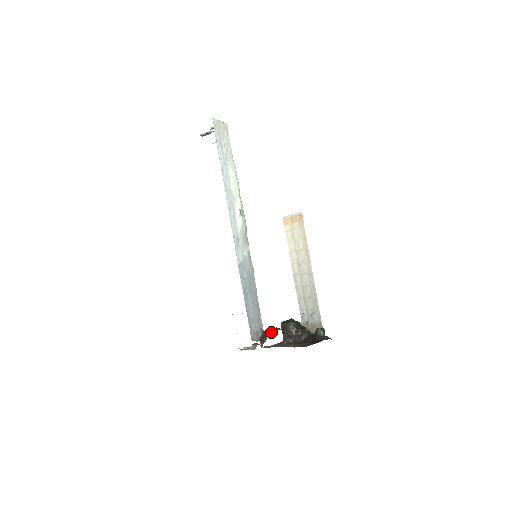
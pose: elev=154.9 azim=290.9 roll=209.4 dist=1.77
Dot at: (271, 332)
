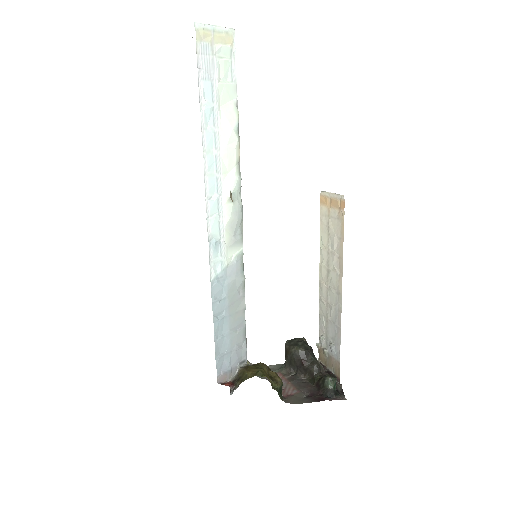
Dot at: (248, 377)
